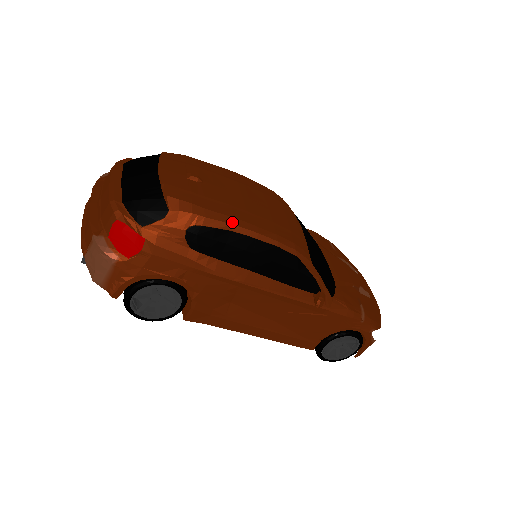
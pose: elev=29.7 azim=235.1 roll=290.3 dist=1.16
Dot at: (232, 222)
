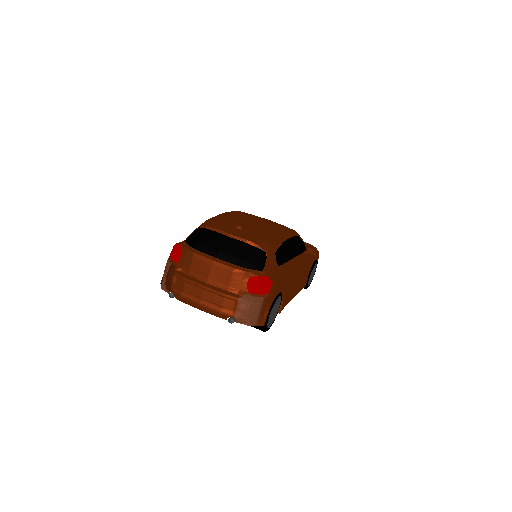
Dot at: (281, 237)
